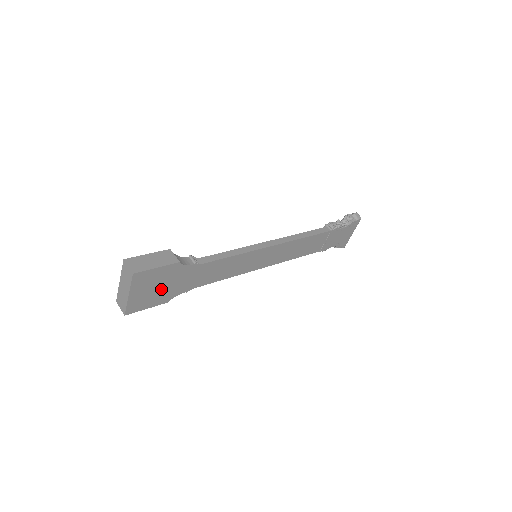
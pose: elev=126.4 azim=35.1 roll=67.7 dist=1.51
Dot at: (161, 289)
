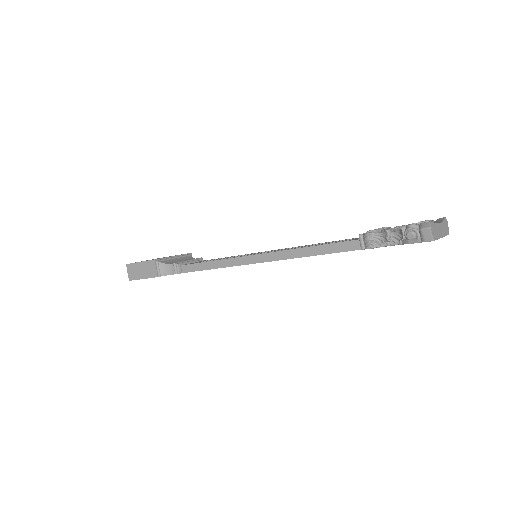
Dot at: occluded
